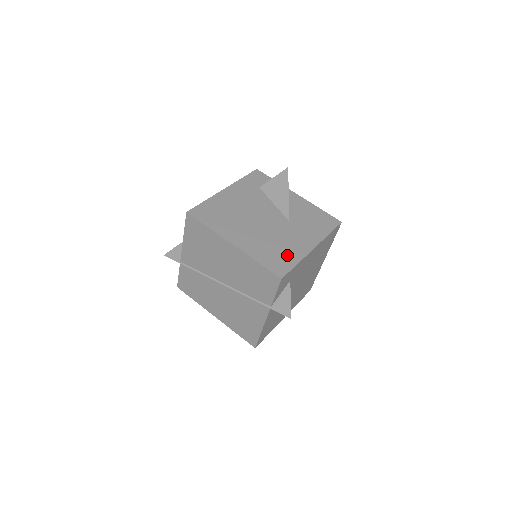
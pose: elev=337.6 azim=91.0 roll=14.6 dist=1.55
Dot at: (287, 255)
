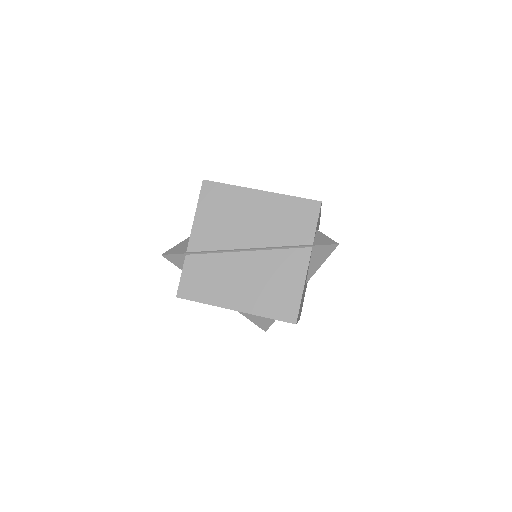
Dot at: occluded
